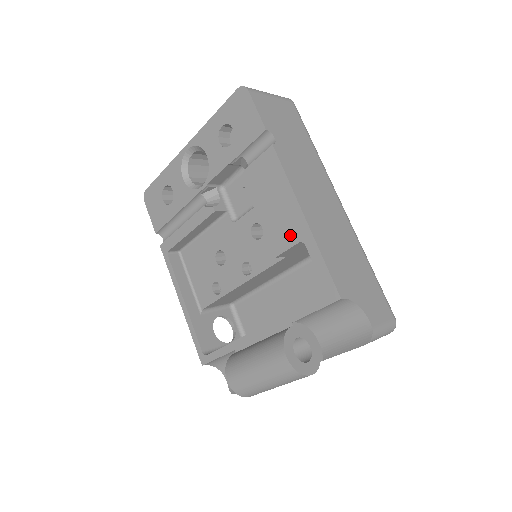
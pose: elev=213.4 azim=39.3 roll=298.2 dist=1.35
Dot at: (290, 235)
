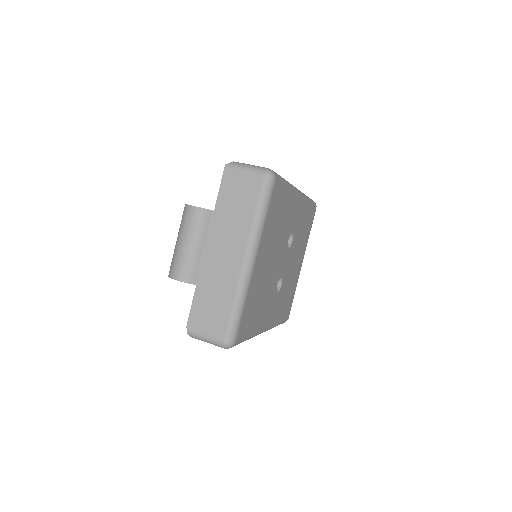
Dot at: occluded
